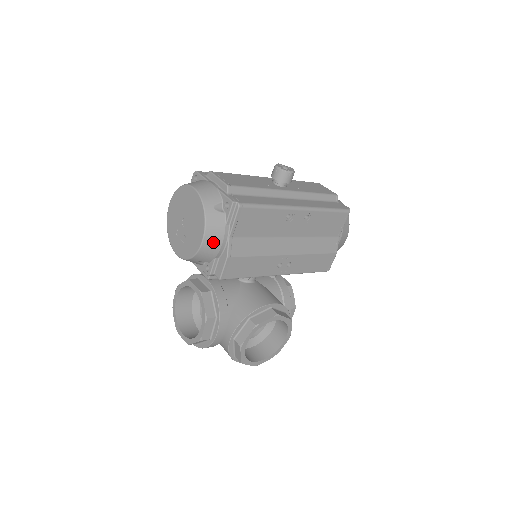
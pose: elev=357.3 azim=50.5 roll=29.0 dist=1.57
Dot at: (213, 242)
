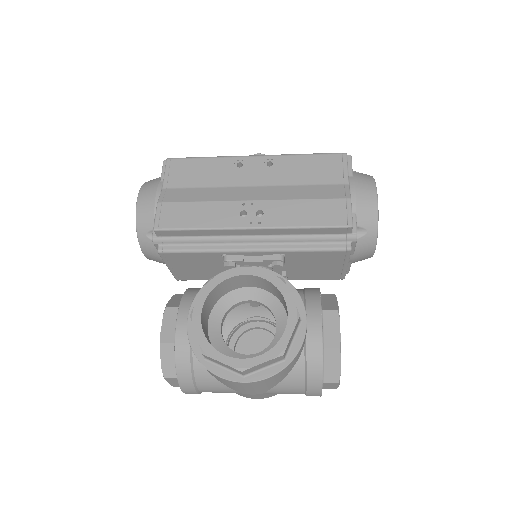
Dot at: (147, 198)
